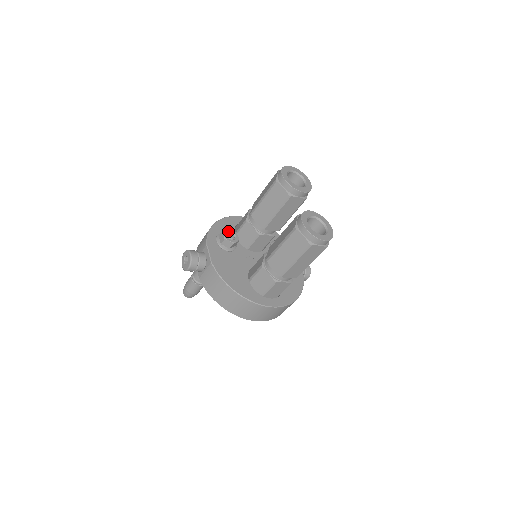
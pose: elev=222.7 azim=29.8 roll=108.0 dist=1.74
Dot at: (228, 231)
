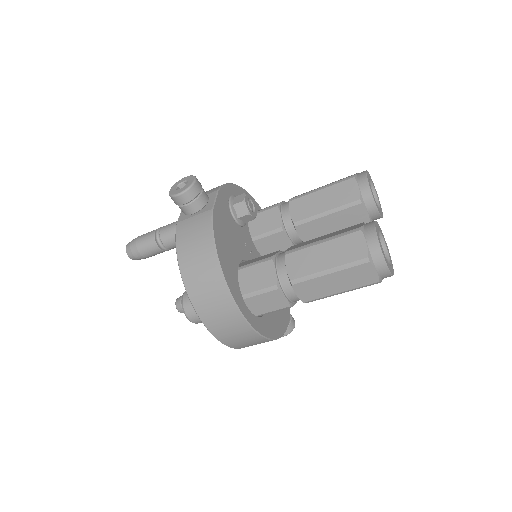
Dot at: (251, 198)
